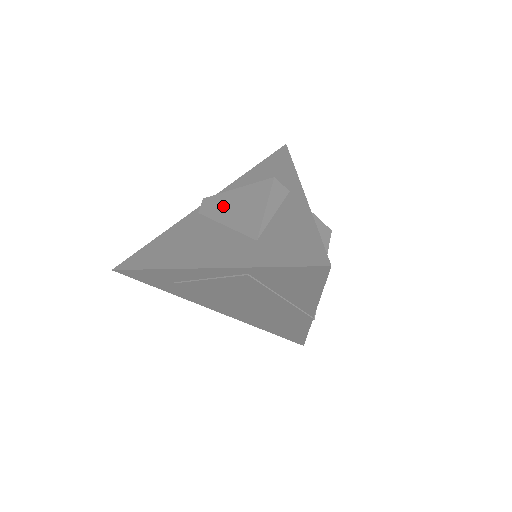
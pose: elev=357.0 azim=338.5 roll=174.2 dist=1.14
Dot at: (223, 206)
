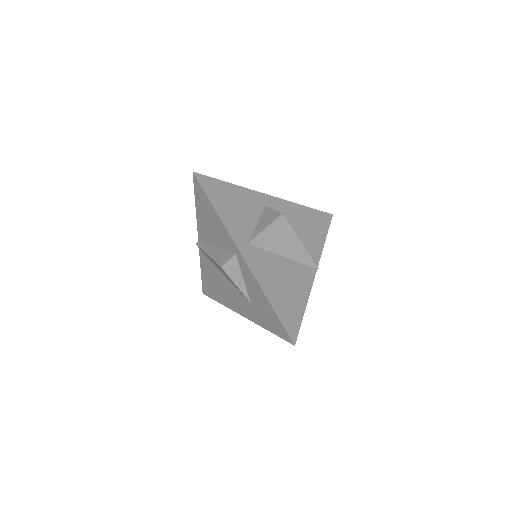
Dot at: occluded
